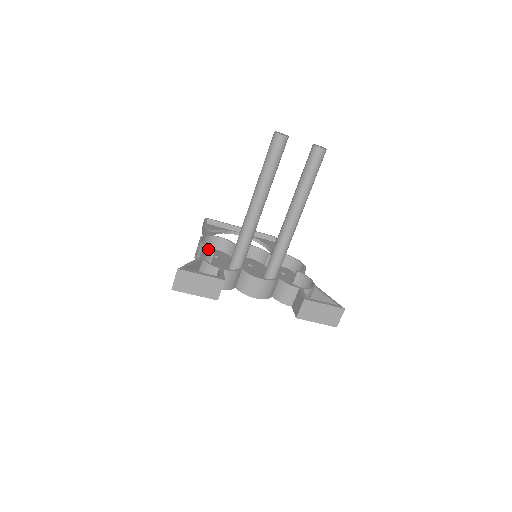
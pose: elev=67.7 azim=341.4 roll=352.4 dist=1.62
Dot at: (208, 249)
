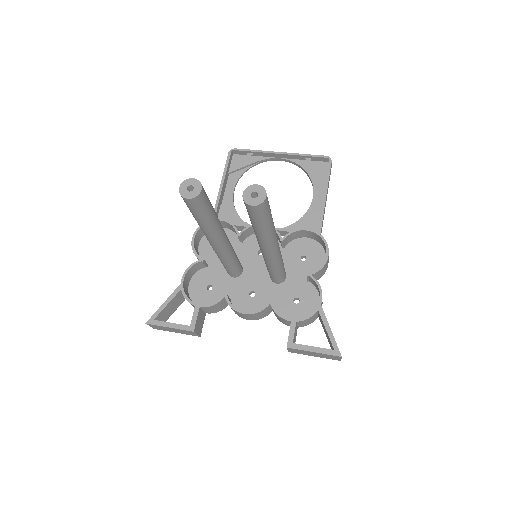
Dot at: (195, 262)
